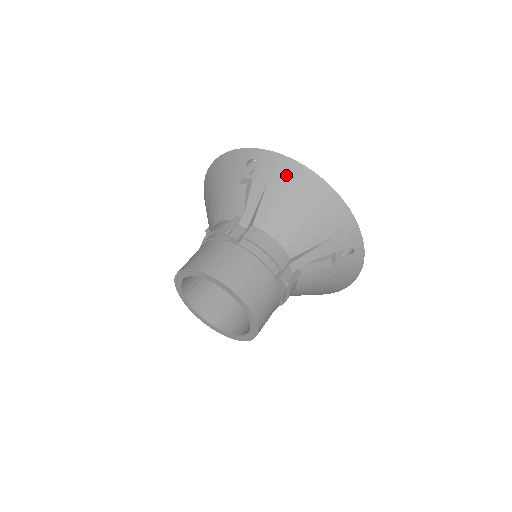
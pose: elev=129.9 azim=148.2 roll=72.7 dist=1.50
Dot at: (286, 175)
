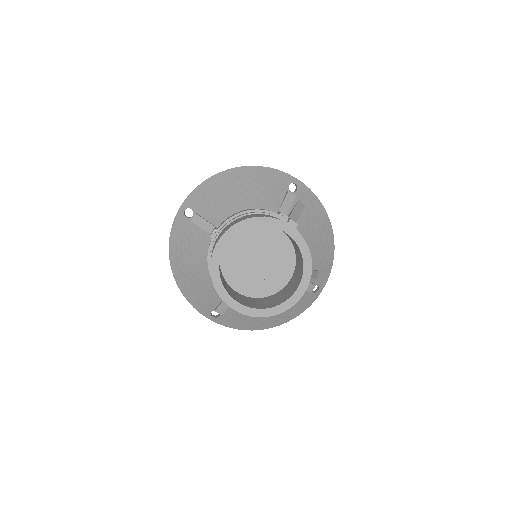
Dot at: (317, 209)
